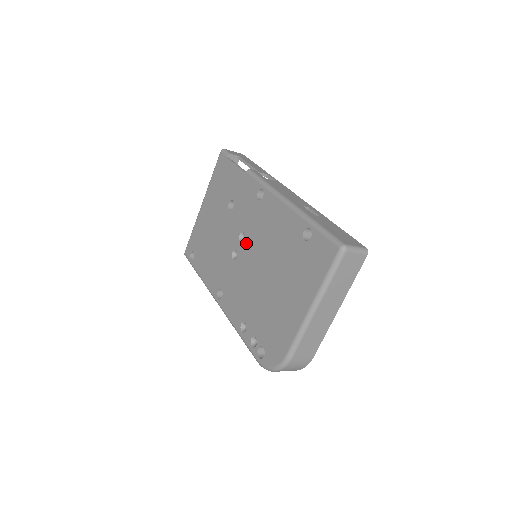
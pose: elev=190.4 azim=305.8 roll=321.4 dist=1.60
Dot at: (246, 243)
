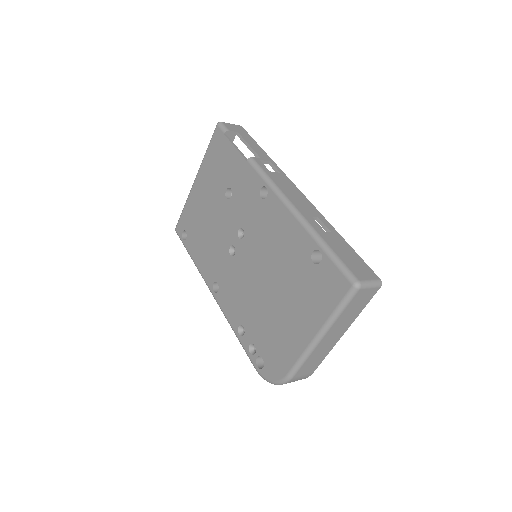
Dot at: (246, 243)
